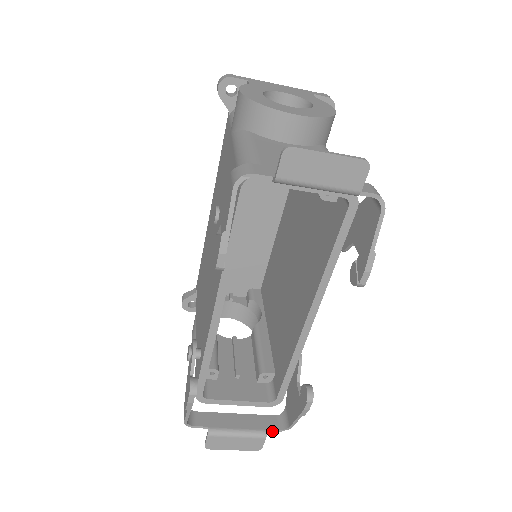
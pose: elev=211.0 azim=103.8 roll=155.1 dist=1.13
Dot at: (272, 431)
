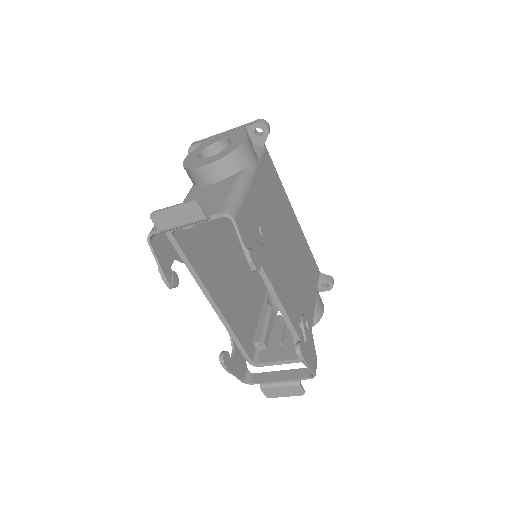
Dot at: (305, 379)
